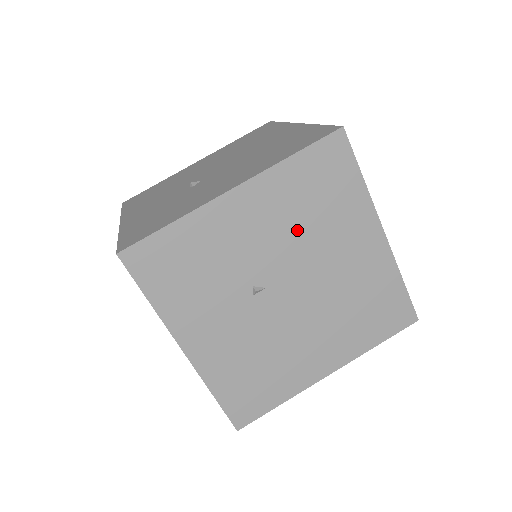
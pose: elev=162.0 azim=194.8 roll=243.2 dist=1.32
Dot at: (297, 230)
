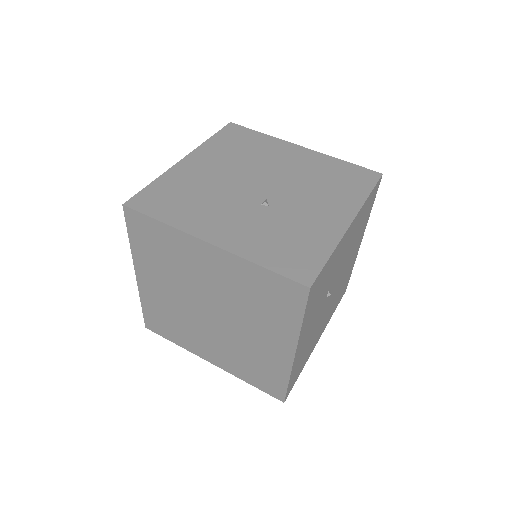
Dot at: (351, 246)
